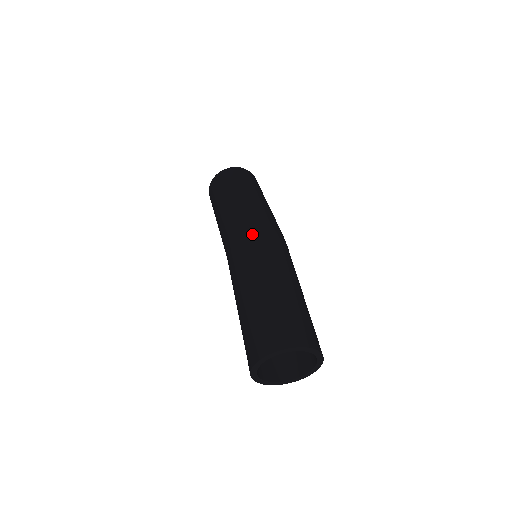
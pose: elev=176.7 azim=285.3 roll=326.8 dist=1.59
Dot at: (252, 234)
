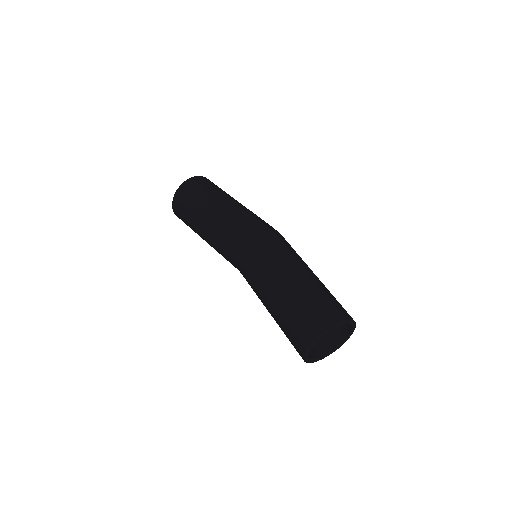
Dot at: (280, 234)
